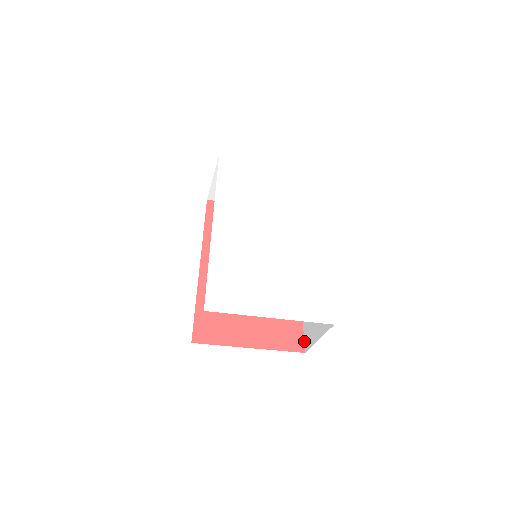
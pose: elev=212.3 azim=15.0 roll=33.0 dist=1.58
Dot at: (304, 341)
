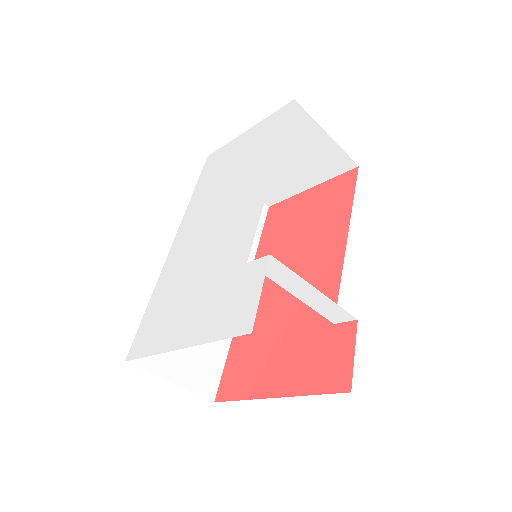
Dot at: (352, 369)
